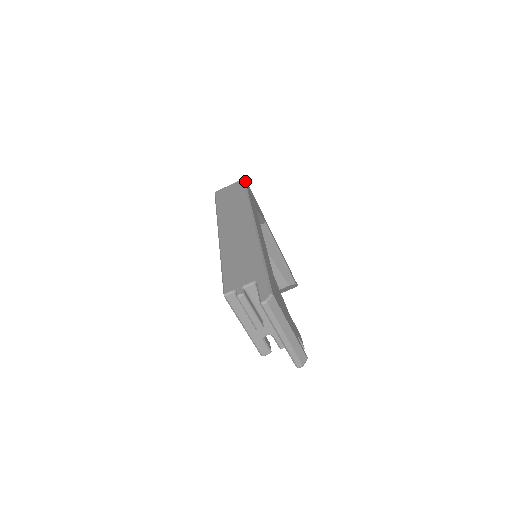
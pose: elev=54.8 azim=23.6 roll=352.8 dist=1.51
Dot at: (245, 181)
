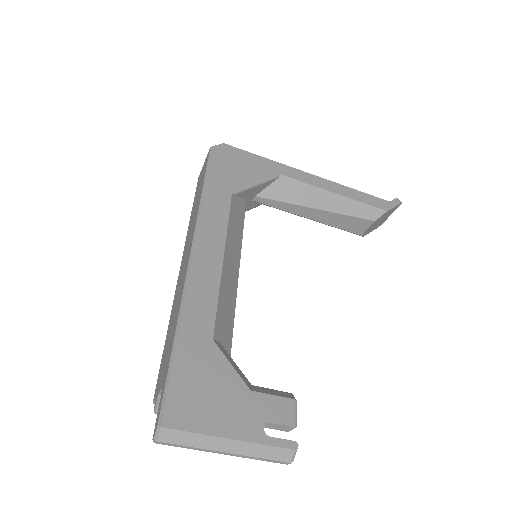
Dot at: (211, 151)
